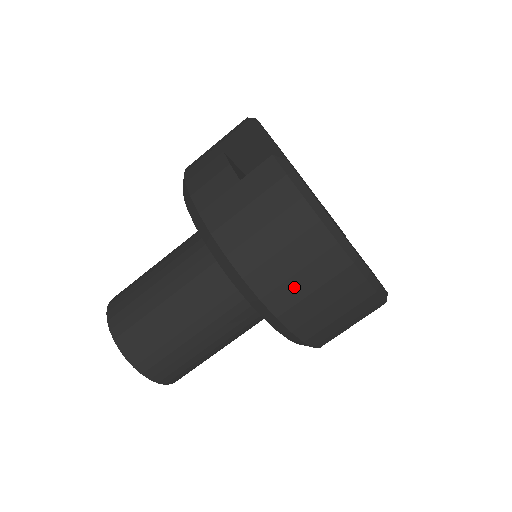
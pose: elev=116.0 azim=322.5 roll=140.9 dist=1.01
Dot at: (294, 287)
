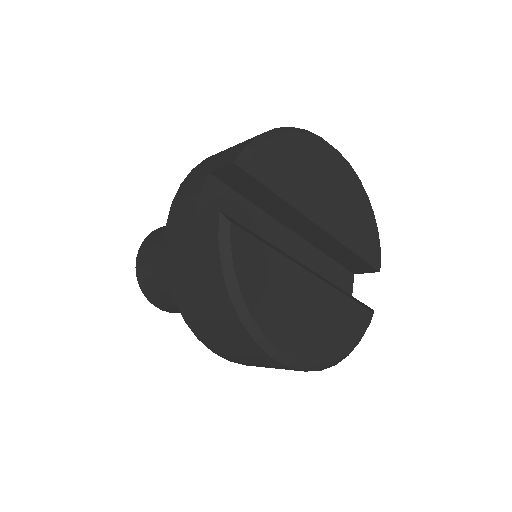
Dot at: (209, 328)
